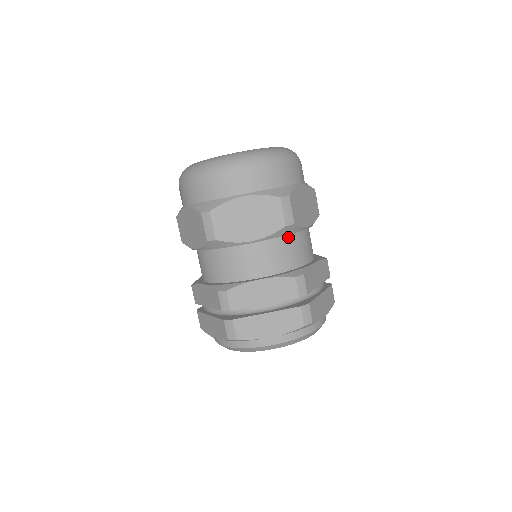
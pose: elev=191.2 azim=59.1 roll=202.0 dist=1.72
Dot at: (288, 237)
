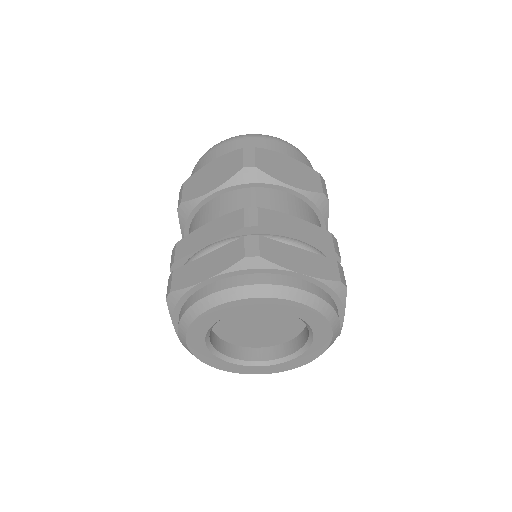
Dot at: (316, 216)
